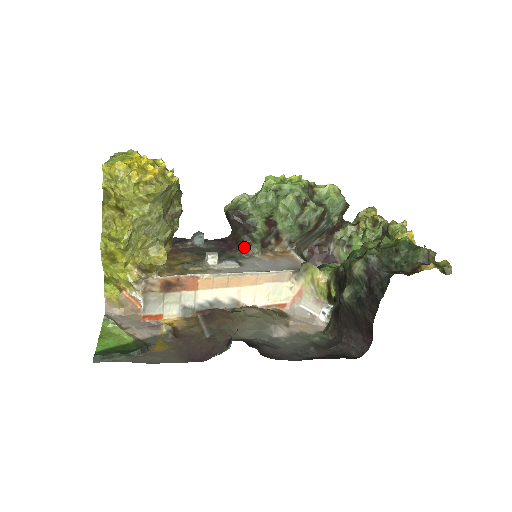
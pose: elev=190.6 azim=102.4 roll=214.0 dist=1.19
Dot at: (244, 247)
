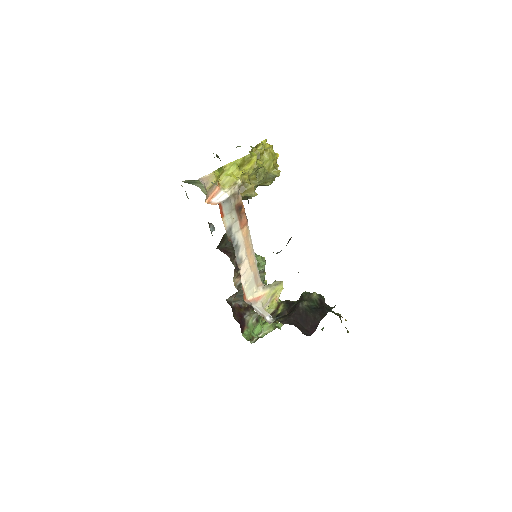
Dot at: (232, 256)
